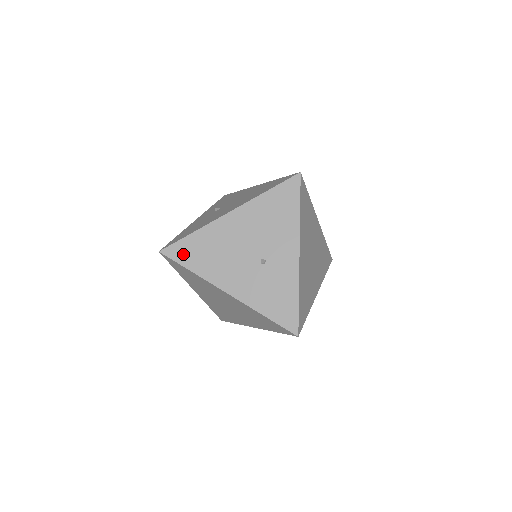
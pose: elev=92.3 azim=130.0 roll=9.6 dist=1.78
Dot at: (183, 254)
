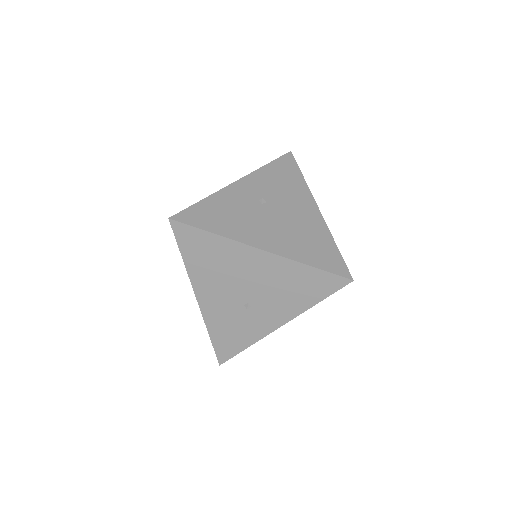
Dot at: (188, 240)
